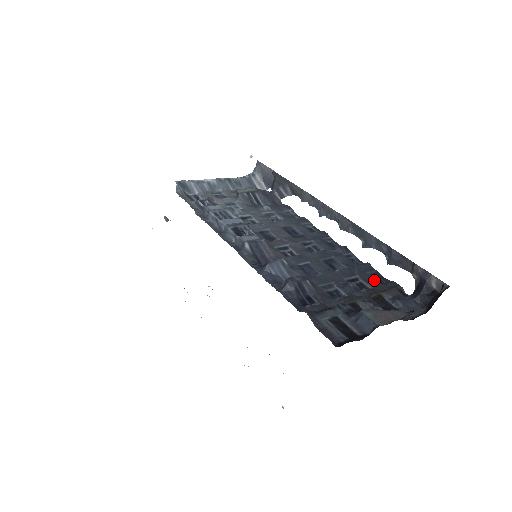
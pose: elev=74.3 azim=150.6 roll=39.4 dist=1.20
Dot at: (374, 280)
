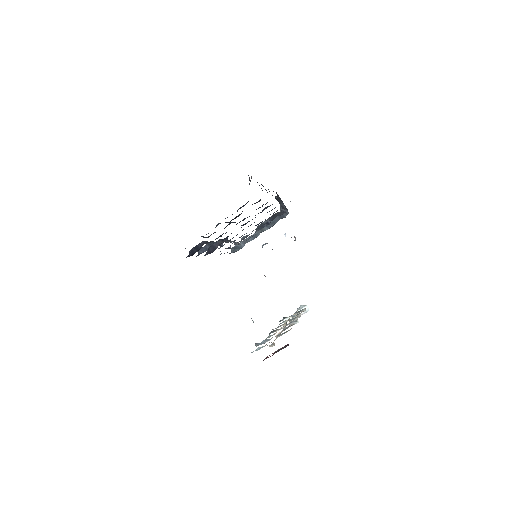
Dot at: occluded
